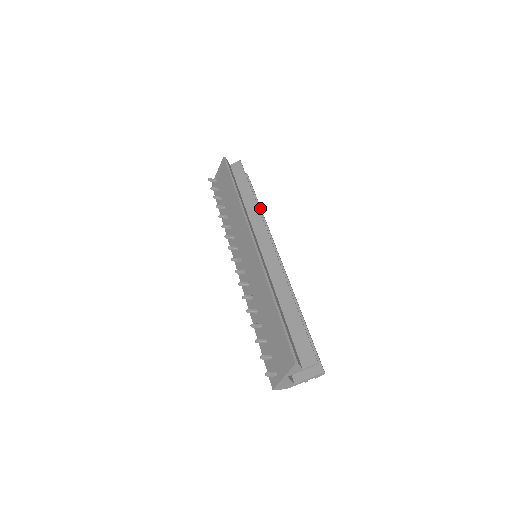
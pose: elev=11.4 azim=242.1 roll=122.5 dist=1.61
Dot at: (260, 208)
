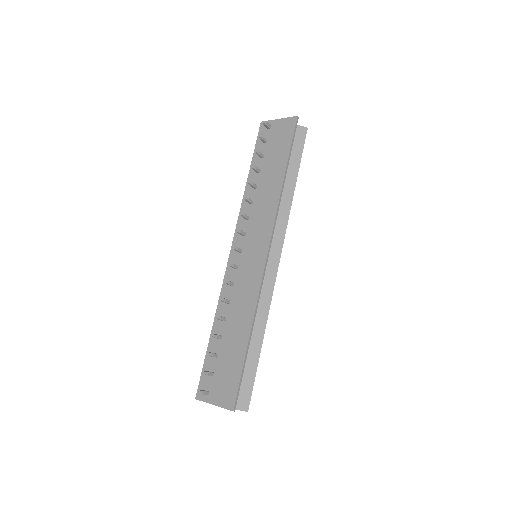
Dot at: occluded
